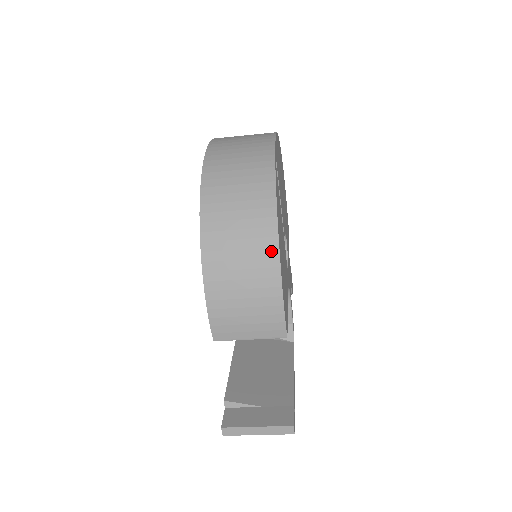
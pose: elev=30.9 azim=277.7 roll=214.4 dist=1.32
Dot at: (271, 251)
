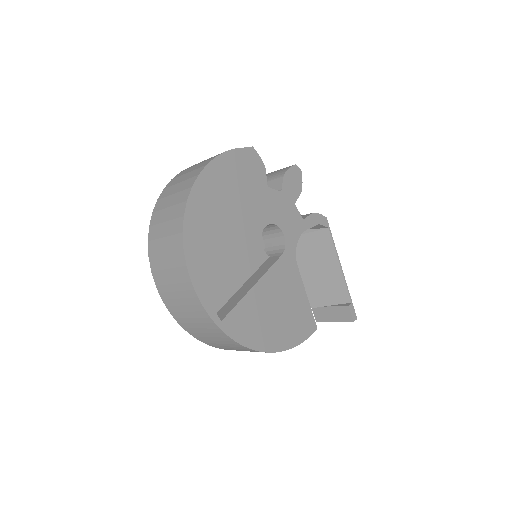
Dot at: occluded
